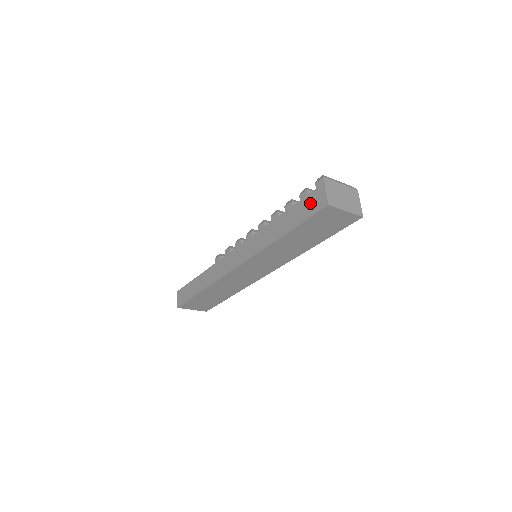
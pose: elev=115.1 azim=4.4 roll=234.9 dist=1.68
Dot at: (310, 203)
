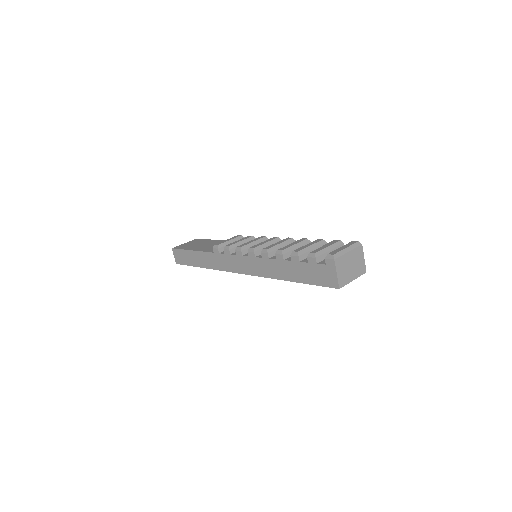
Dot at: (320, 274)
